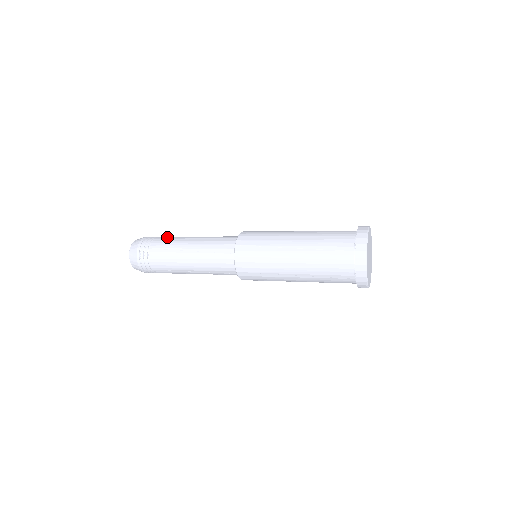
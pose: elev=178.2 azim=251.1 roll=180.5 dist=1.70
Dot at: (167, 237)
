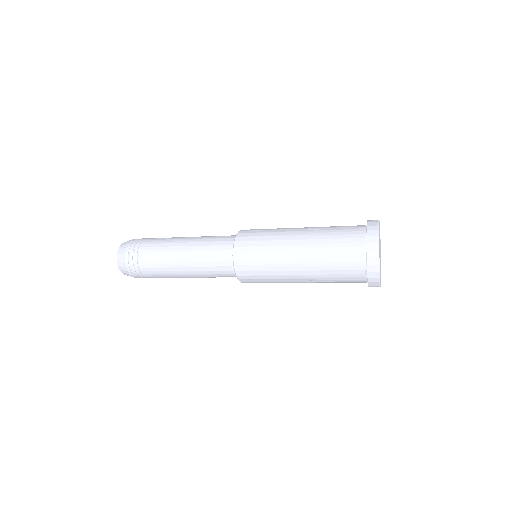
Dot at: (155, 241)
